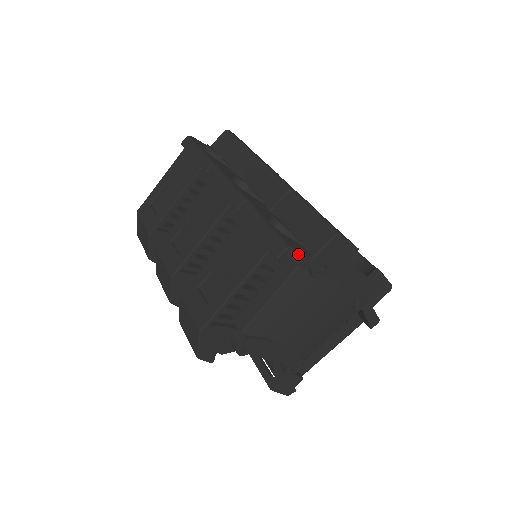
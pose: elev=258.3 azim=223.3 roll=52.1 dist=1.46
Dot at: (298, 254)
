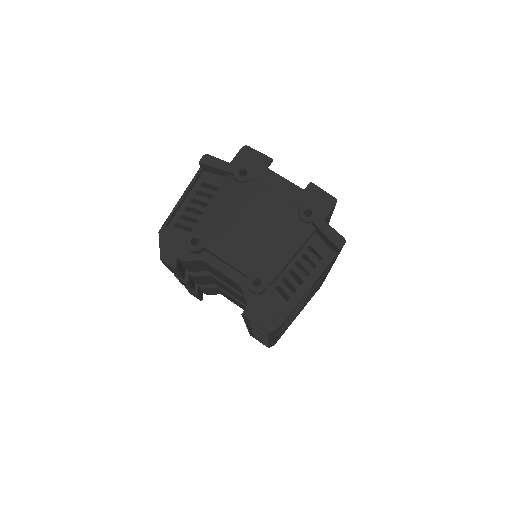
Dot at: (216, 159)
